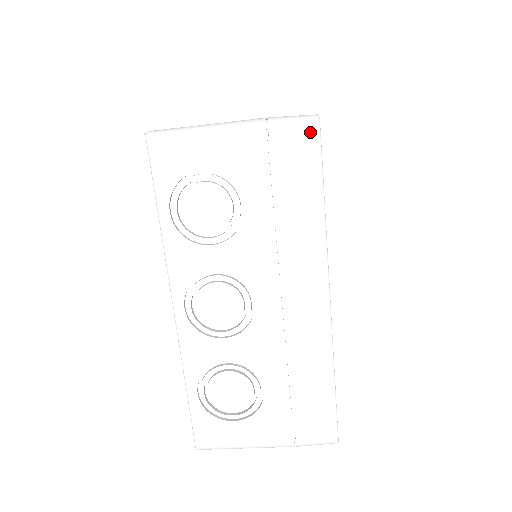
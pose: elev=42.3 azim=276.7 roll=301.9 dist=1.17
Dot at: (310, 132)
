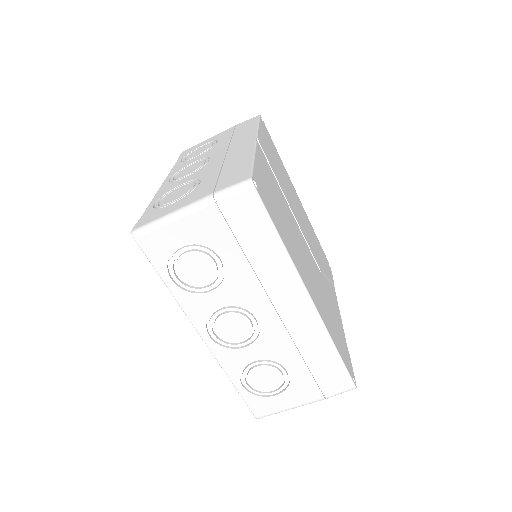
Dot at: (249, 194)
